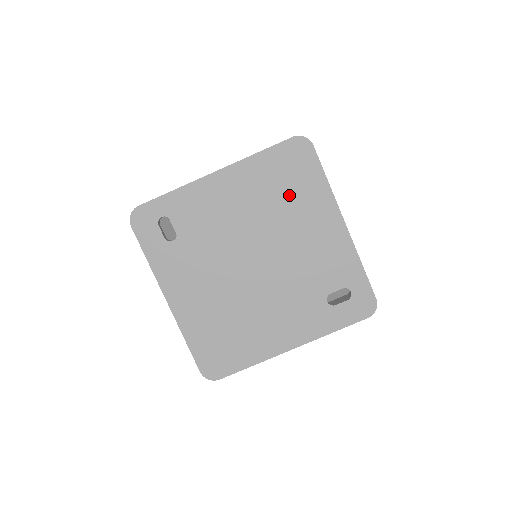
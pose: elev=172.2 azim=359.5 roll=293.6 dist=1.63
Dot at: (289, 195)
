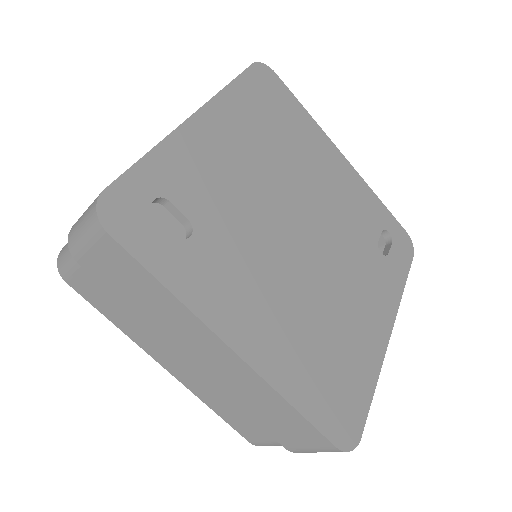
Dot at: (286, 133)
